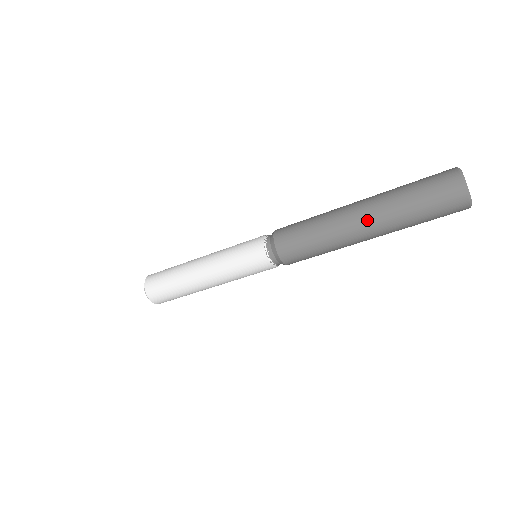
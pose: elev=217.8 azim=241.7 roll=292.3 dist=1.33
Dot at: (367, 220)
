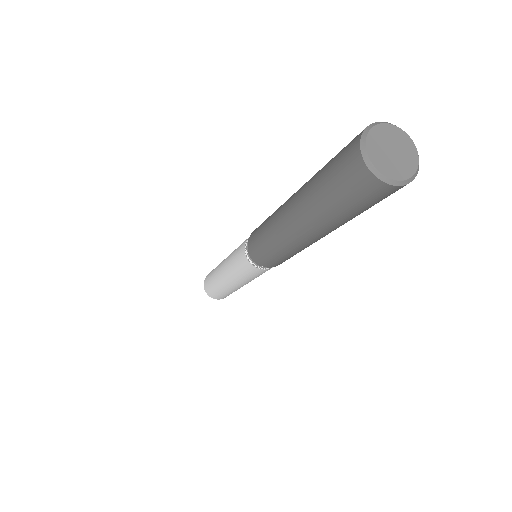
Dot at: (294, 217)
